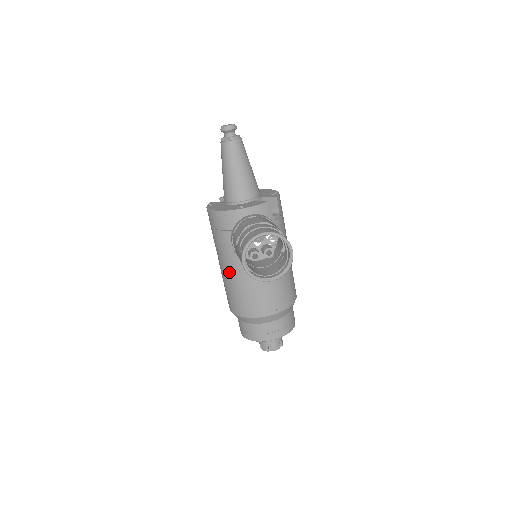
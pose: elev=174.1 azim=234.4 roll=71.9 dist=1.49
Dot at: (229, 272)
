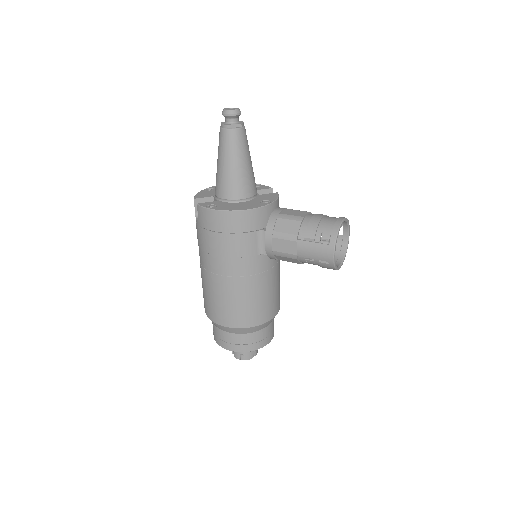
Dot at: (246, 280)
